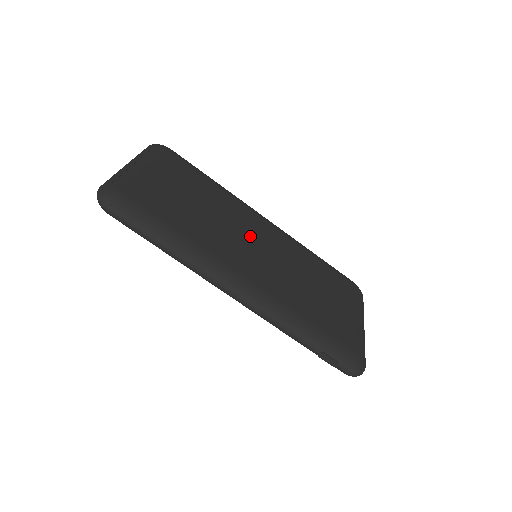
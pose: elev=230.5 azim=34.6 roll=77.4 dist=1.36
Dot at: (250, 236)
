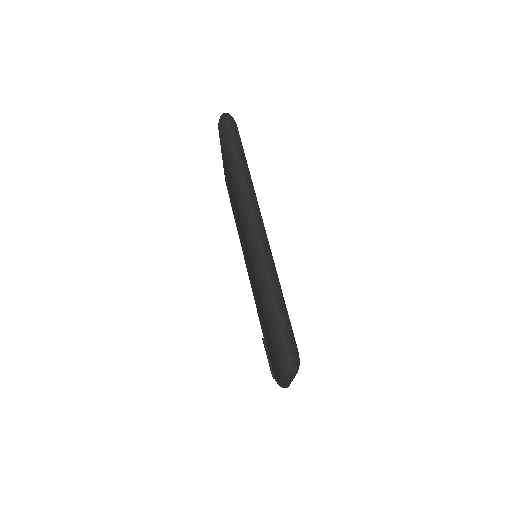
Dot at: occluded
